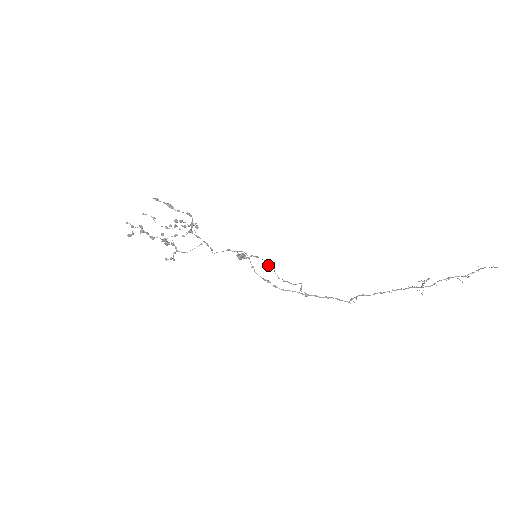
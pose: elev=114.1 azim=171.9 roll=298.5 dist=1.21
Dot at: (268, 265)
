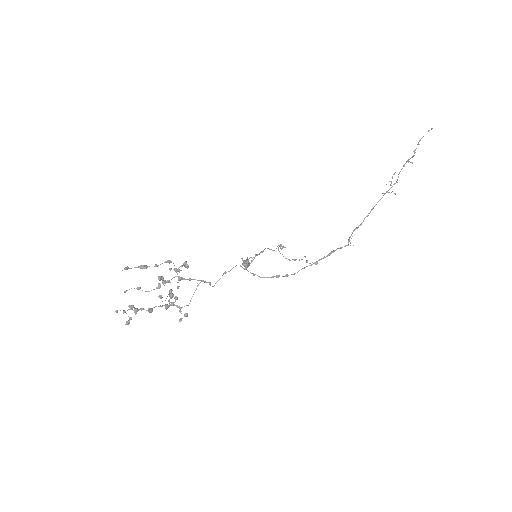
Dot at: occluded
